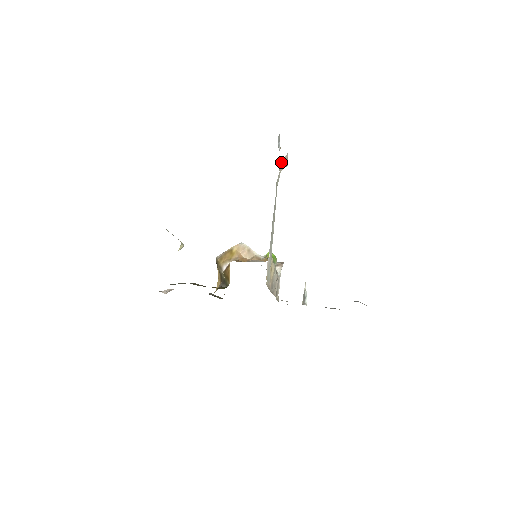
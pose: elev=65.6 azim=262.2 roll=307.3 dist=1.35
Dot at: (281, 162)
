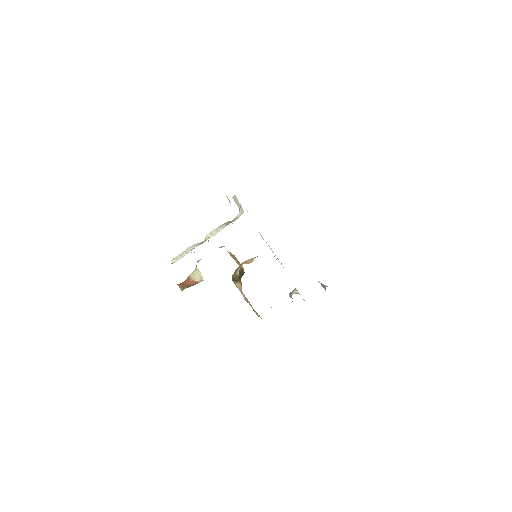
Dot at: (233, 197)
